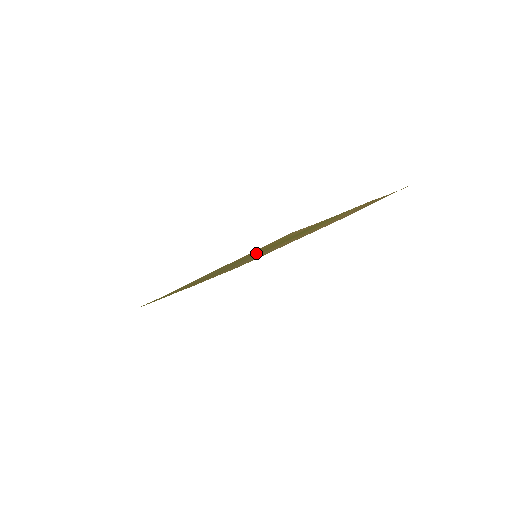
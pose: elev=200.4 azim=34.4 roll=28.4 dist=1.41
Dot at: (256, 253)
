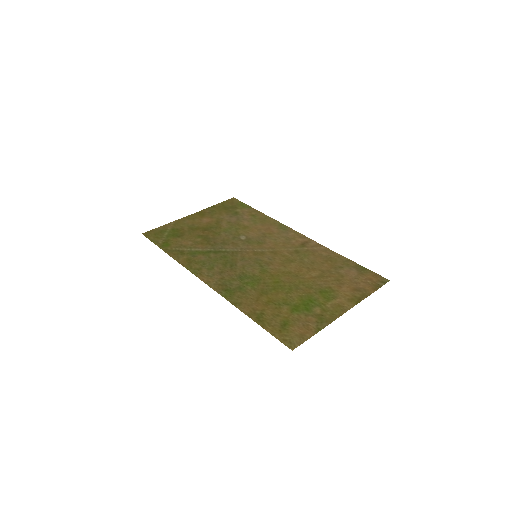
Dot at: (260, 291)
